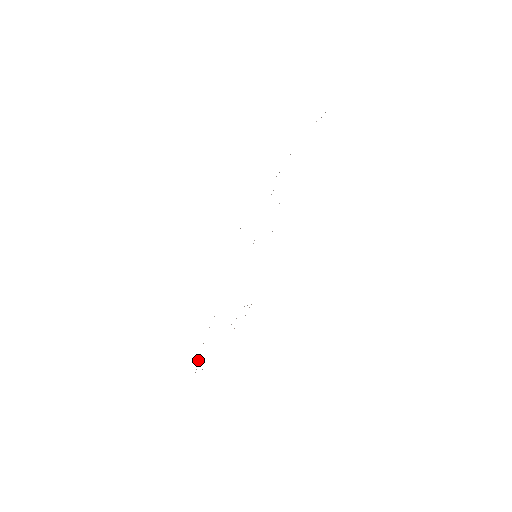
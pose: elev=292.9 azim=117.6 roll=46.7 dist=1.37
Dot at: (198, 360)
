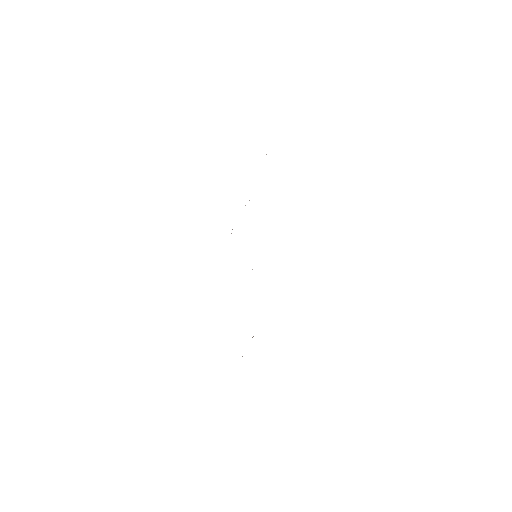
Dot at: occluded
